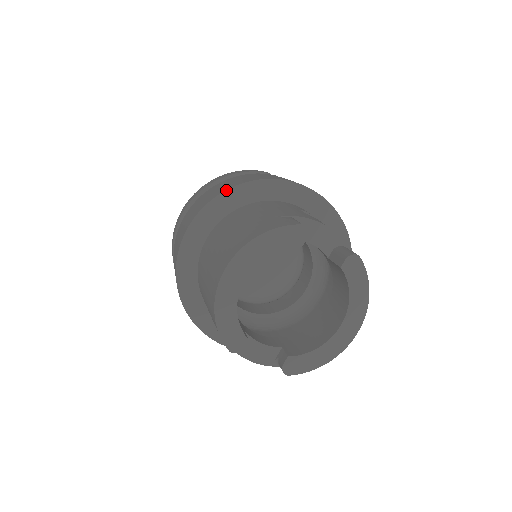
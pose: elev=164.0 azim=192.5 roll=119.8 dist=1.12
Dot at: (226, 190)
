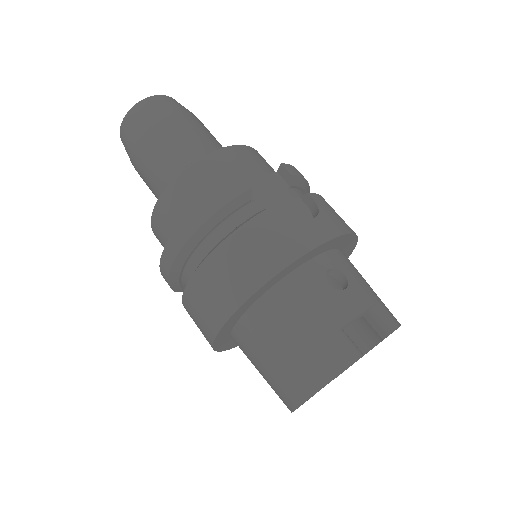
Dot at: (248, 299)
